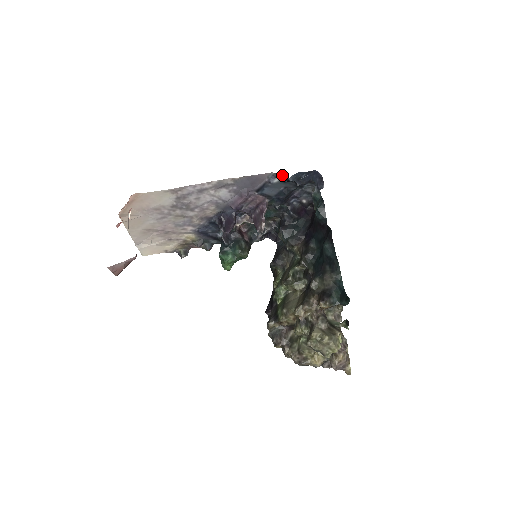
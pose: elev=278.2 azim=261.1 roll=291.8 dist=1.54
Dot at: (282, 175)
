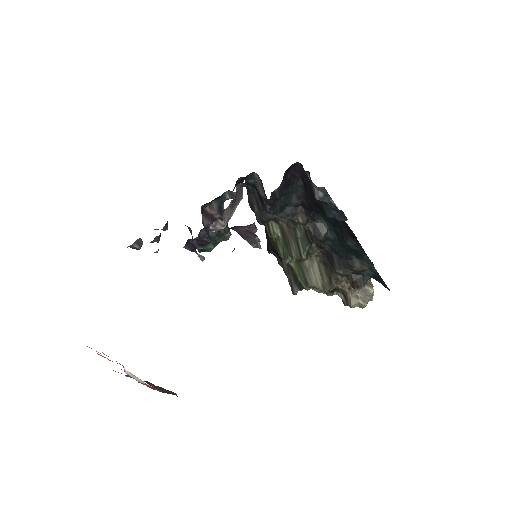
Dot at: occluded
